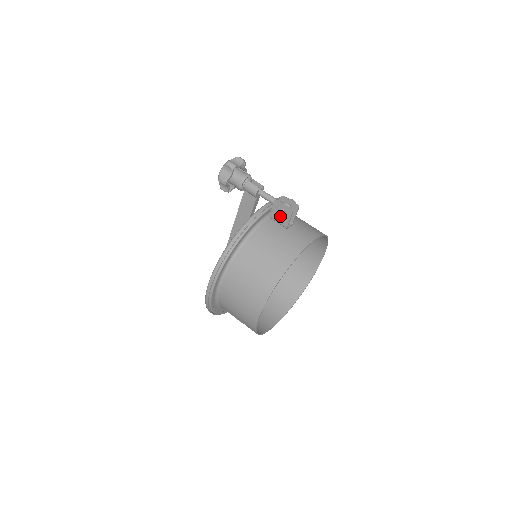
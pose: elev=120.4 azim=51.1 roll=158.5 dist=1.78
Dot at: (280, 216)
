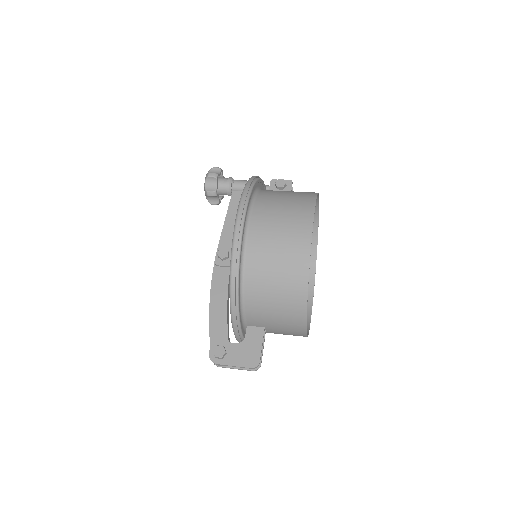
Dot at: (282, 186)
